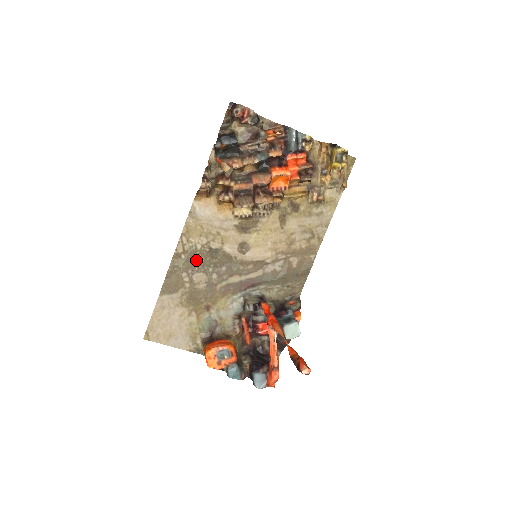
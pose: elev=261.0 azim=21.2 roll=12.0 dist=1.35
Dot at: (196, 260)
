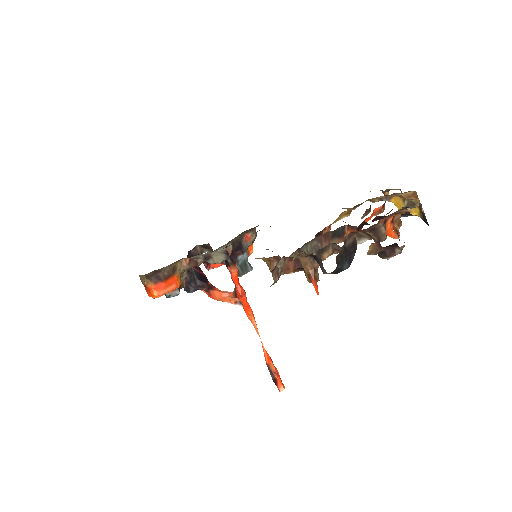
Dot at: occluded
